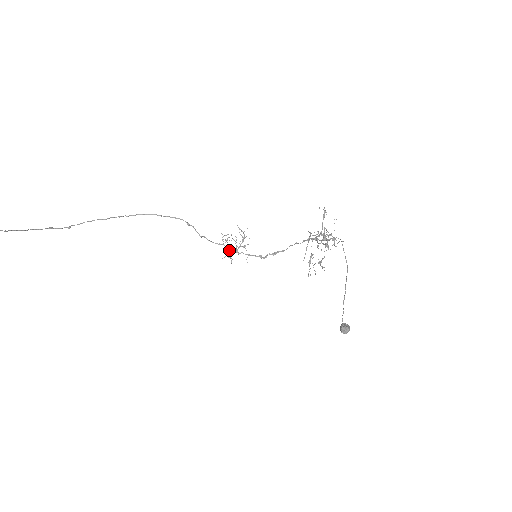
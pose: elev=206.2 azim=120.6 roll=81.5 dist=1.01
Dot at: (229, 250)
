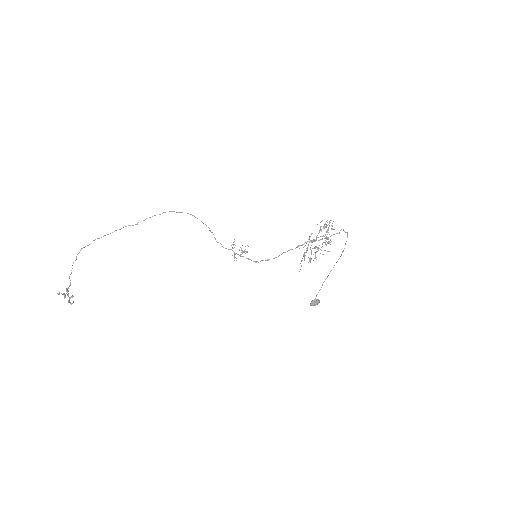
Dot at: (235, 254)
